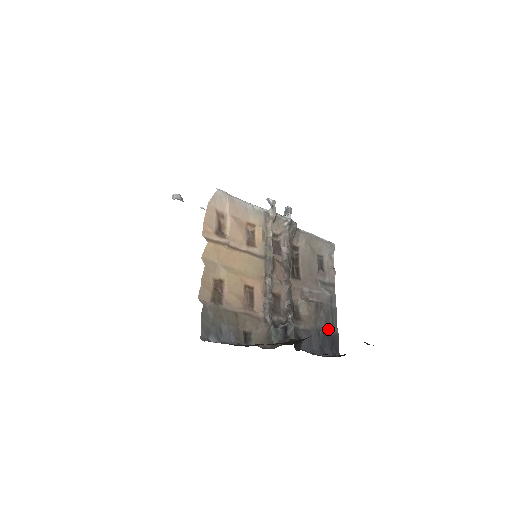
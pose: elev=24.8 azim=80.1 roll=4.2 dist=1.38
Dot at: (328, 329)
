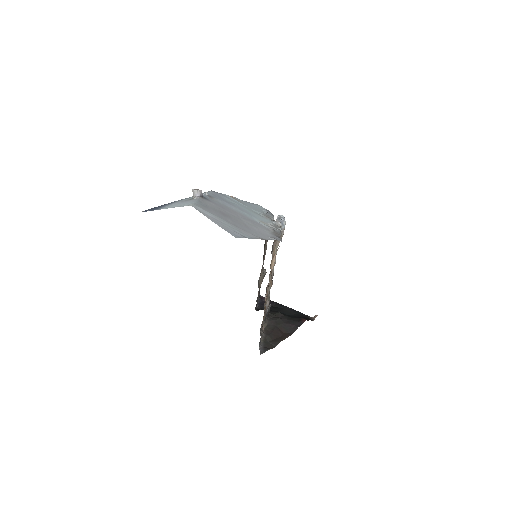
Dot at: occluded
